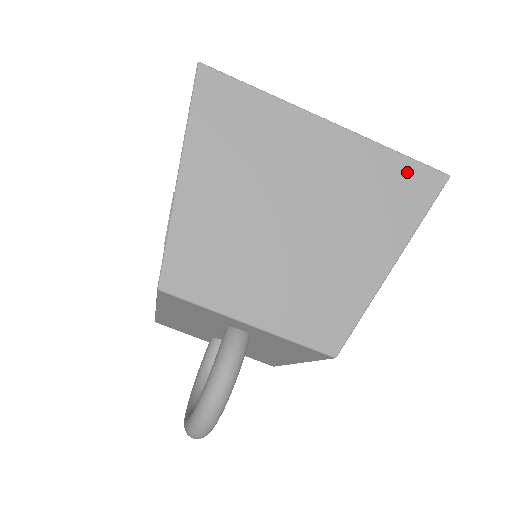
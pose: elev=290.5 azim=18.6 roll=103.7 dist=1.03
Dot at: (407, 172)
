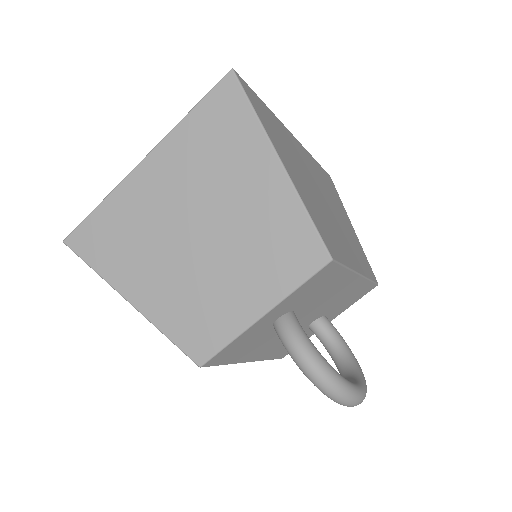
Dot at: (210, 110)
